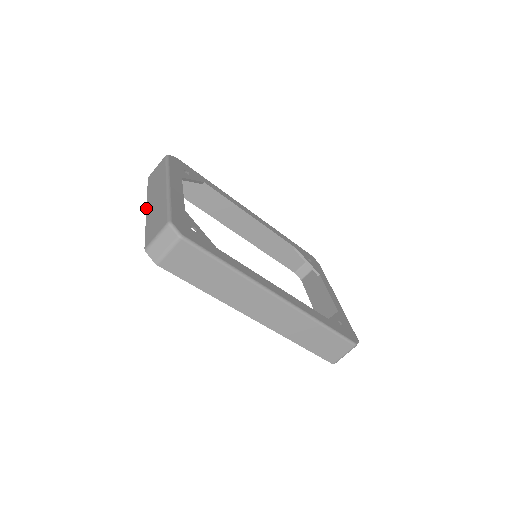
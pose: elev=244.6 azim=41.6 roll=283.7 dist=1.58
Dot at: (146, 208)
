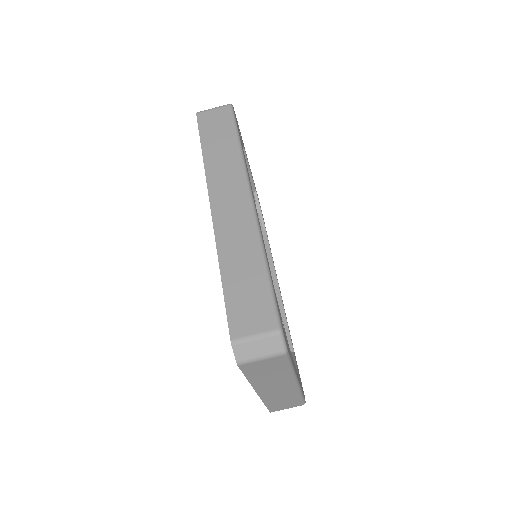
Dot at: occluded
